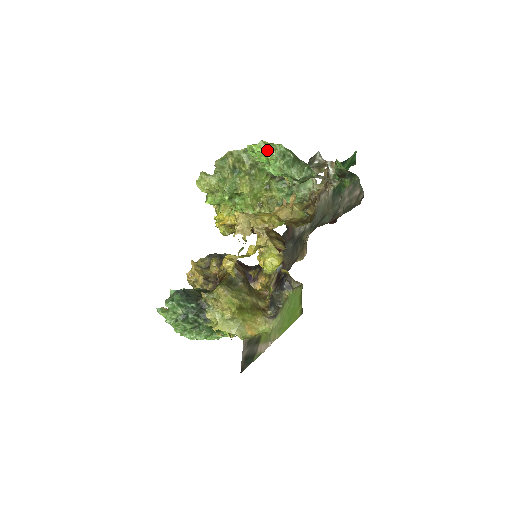
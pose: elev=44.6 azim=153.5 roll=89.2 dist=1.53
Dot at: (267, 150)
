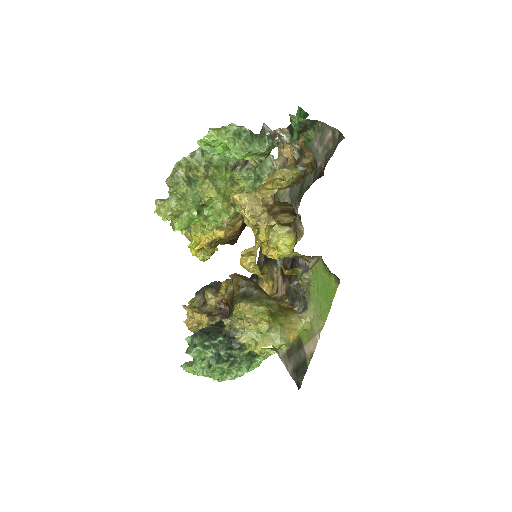
Dot at: (220, 136)
